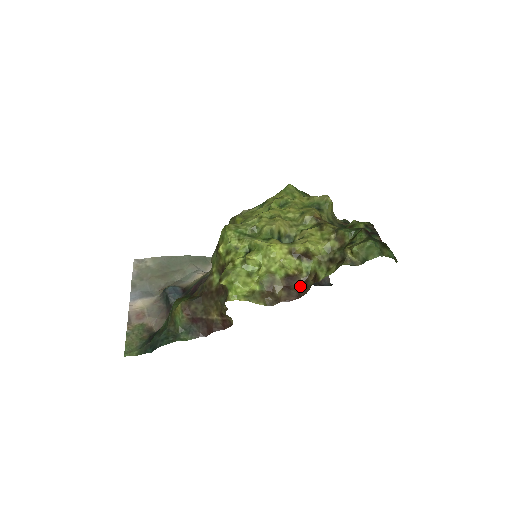
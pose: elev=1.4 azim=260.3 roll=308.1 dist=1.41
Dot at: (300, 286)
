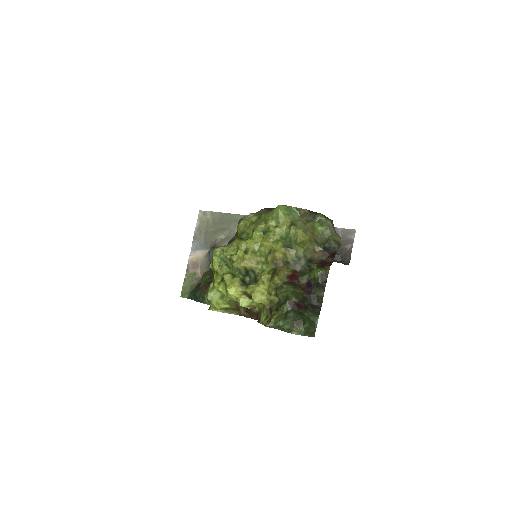
Dot at: (256, 314)
